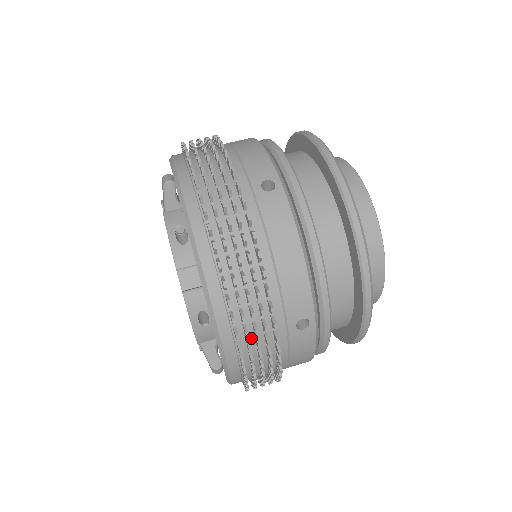
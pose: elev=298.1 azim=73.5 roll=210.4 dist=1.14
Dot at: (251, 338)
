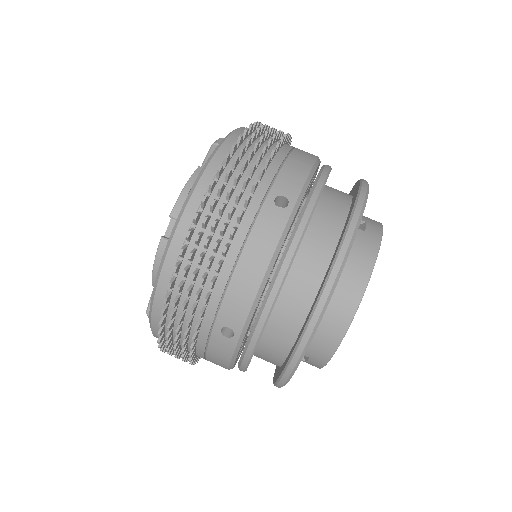
Dot at: occluded
